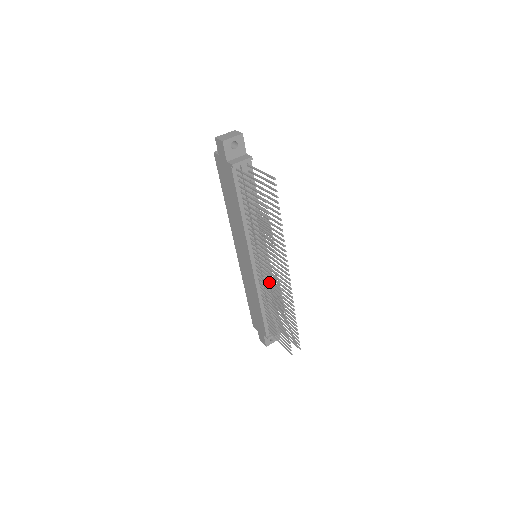
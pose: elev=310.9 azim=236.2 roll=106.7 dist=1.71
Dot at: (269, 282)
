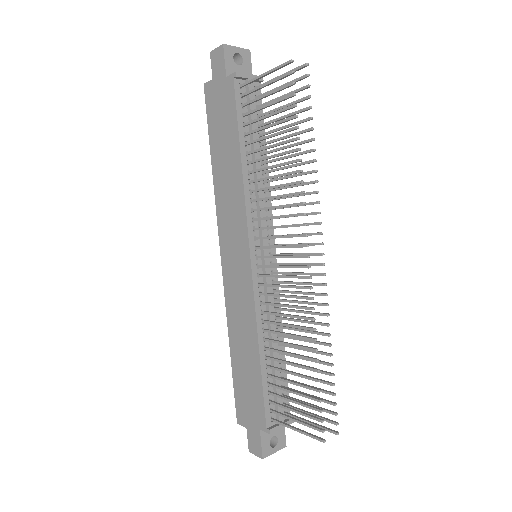
Dot at: (275, 307)
